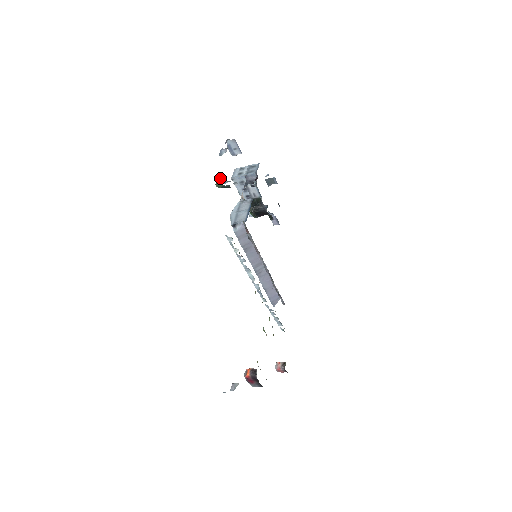
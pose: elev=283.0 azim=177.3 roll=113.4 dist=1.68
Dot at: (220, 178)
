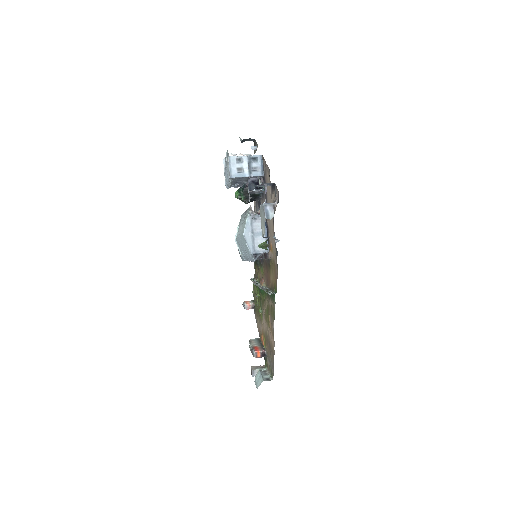
Dot at: (263, 237)
